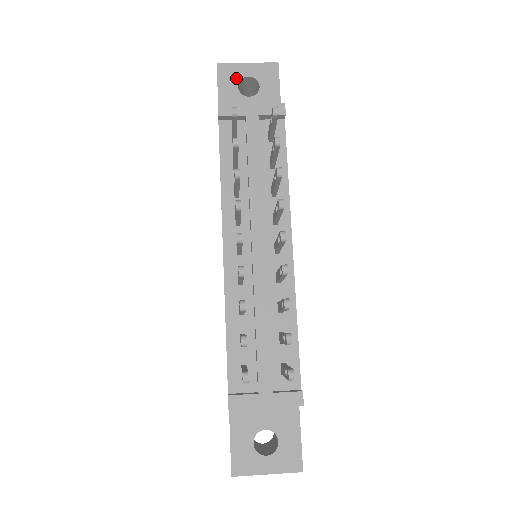
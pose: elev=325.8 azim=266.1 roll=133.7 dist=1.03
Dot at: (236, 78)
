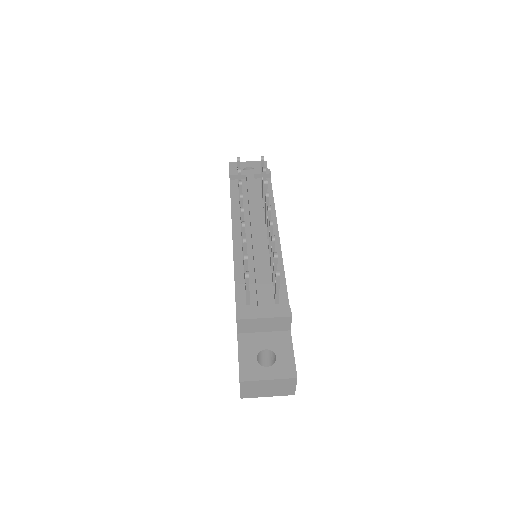
Dot at: (241, 168)
